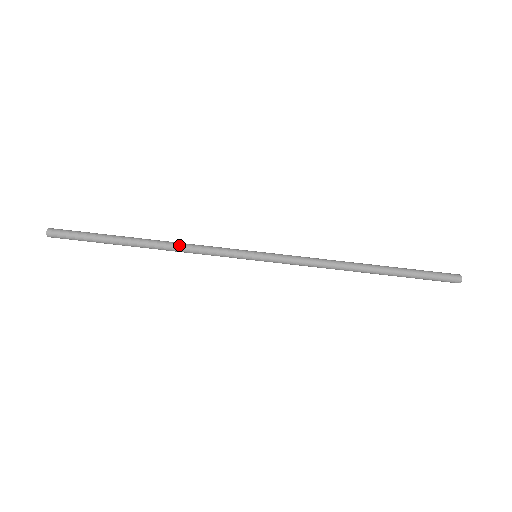
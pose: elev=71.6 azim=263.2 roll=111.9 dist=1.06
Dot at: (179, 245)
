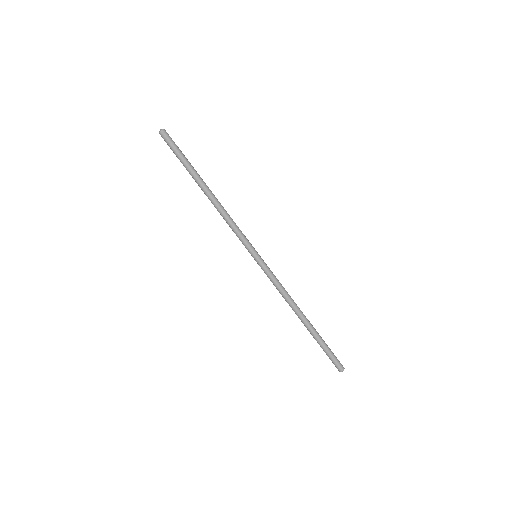
Dot at: (224, 210)
